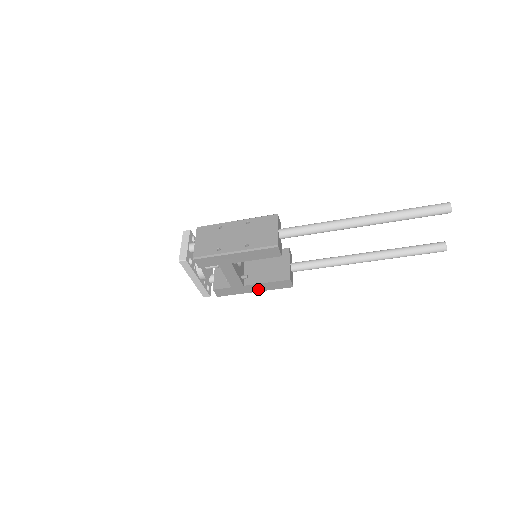
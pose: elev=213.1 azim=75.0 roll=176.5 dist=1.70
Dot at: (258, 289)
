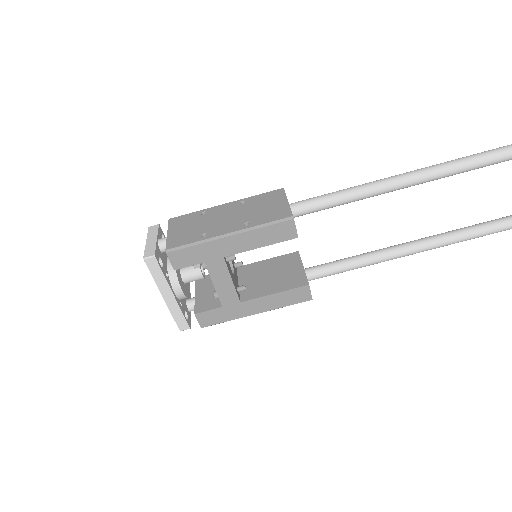
Dot at: (261, 308)
